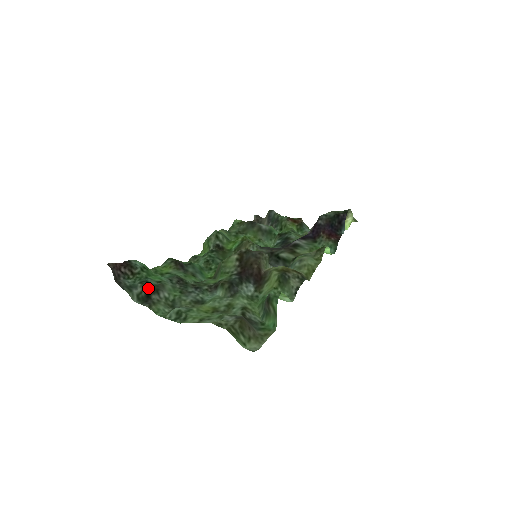
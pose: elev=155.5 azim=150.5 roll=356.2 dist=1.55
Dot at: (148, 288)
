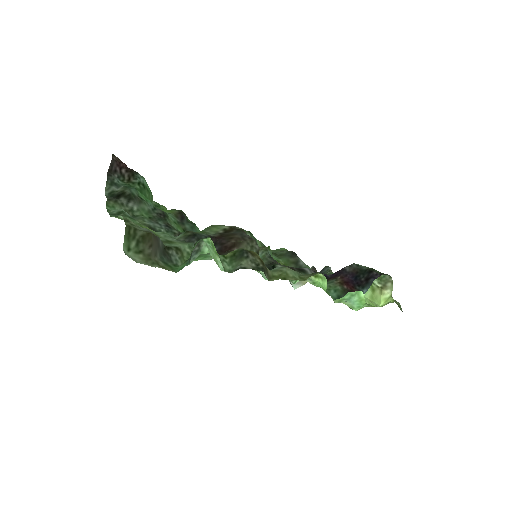
Dot at: (125, 191)
